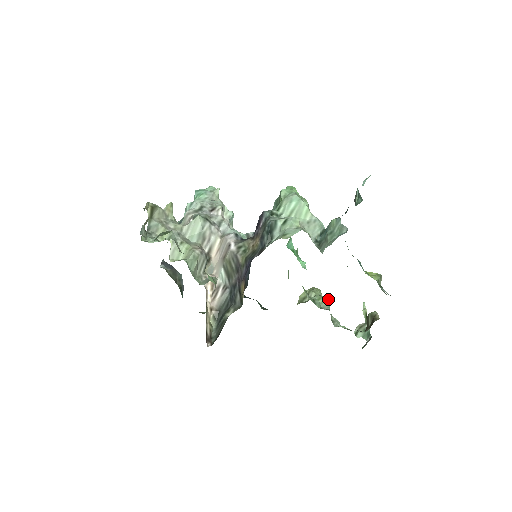
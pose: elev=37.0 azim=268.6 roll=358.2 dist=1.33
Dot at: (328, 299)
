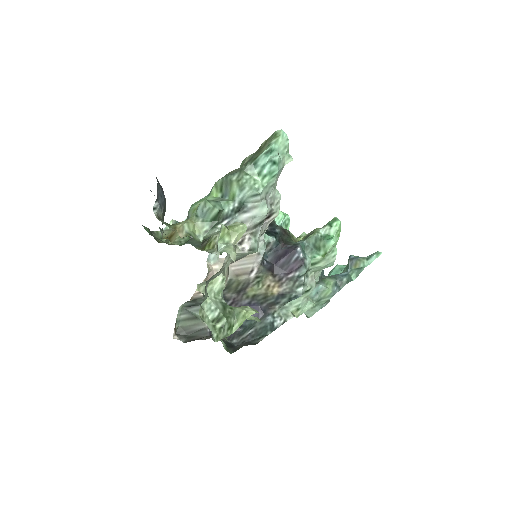
Dot at: occluded
